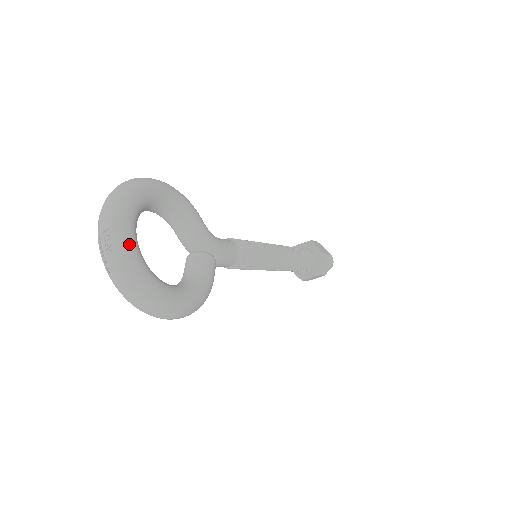
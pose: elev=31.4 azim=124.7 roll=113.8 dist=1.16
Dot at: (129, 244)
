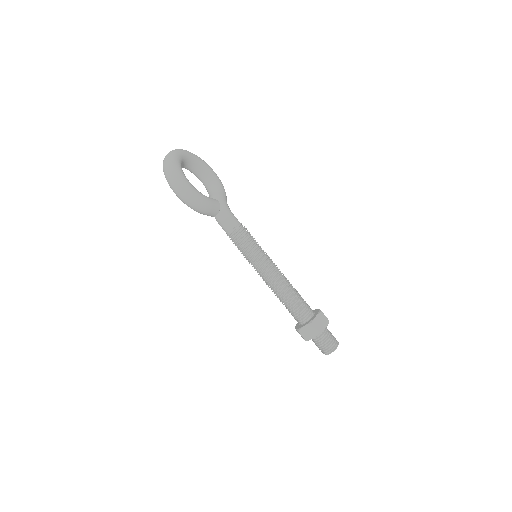
Dot at: (180, 152)
